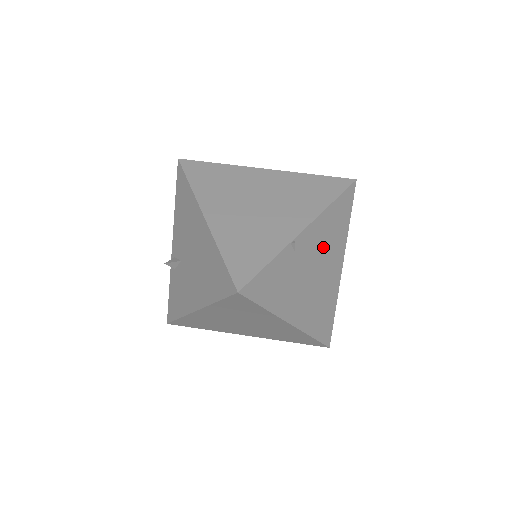
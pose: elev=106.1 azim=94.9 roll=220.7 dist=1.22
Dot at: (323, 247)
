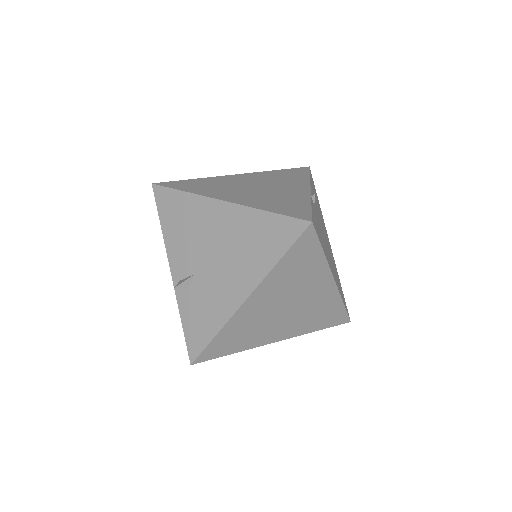
Dot at: (319, 214)
